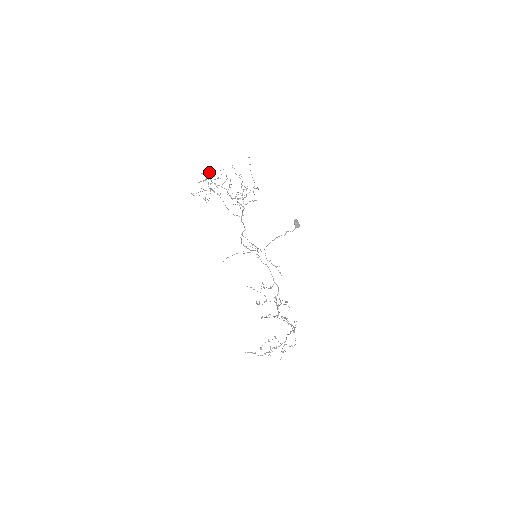
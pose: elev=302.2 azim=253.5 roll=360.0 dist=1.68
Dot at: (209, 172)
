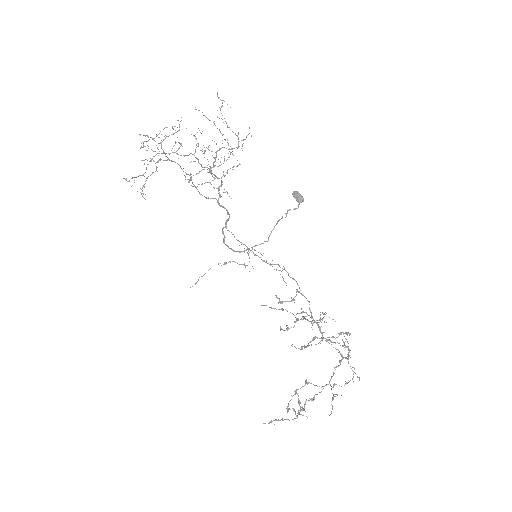
Dot at: occluded
